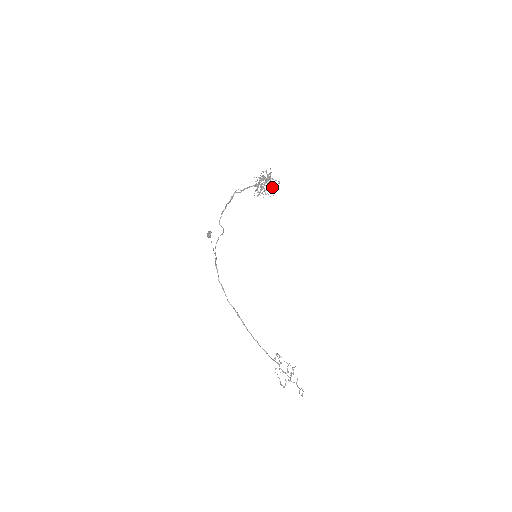
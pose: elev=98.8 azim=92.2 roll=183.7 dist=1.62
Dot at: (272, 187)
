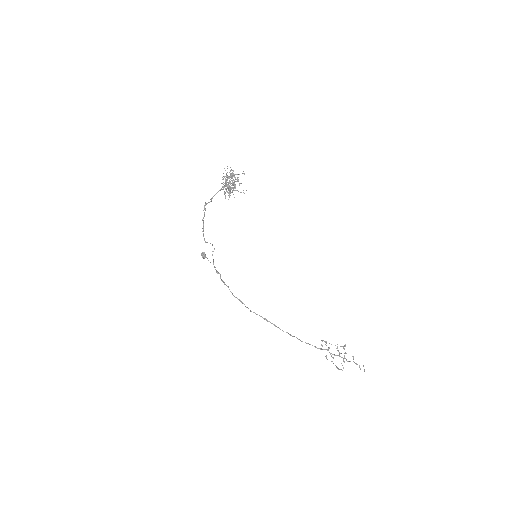
Dot at: occluded
